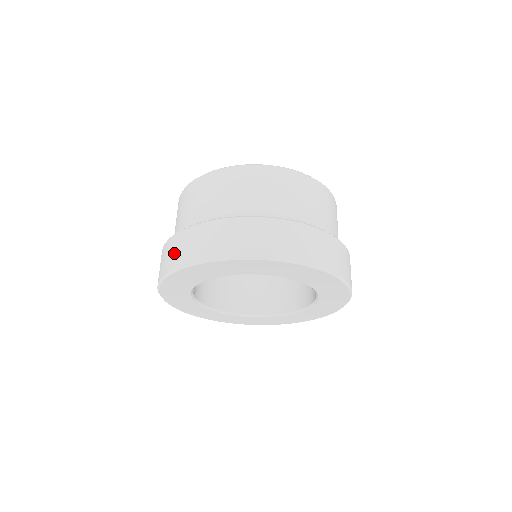
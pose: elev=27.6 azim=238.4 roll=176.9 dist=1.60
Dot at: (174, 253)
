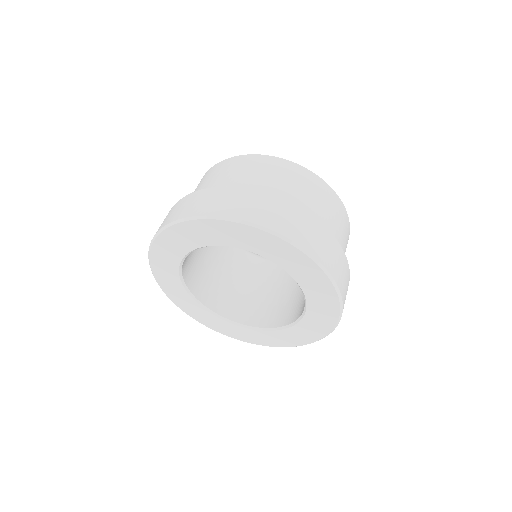
Dot at: (171, 214)
